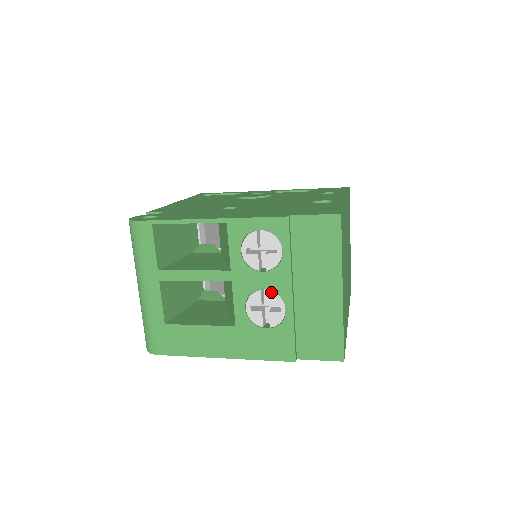
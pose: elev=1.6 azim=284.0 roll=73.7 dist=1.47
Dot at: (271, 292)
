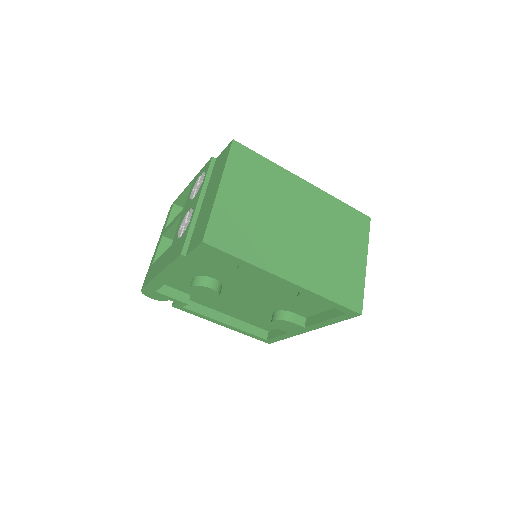
Dot at: (191, 209)
